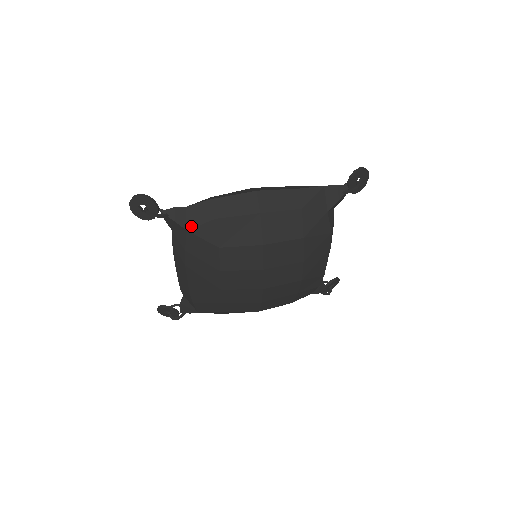
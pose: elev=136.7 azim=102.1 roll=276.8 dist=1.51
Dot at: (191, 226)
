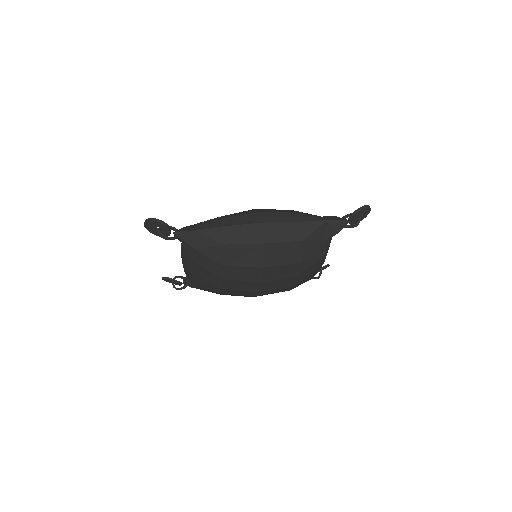
Dot at: (200, 247)
